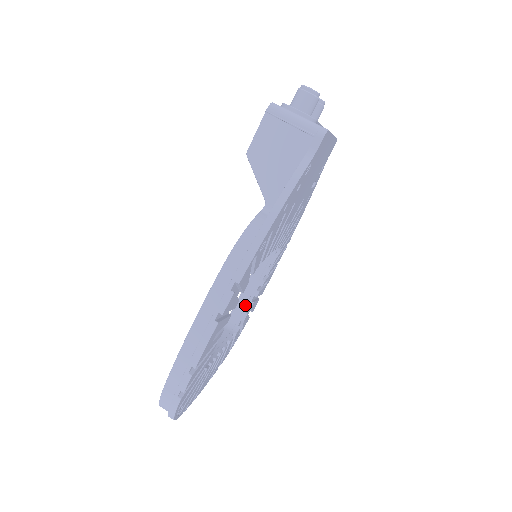
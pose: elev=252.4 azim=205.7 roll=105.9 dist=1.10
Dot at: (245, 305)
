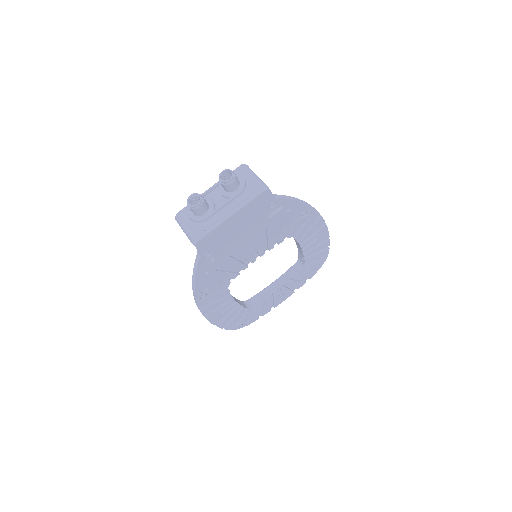
Dot at: (302, 254)
